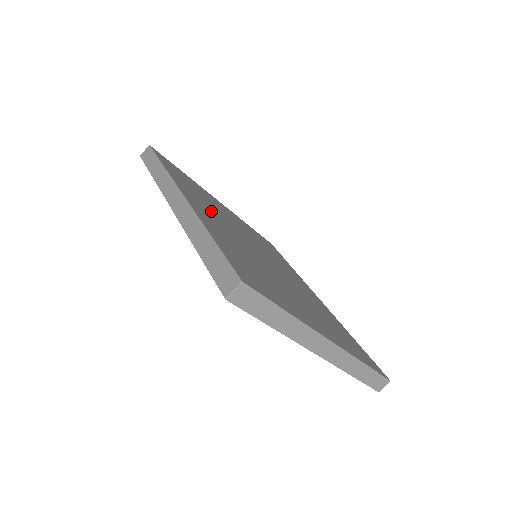
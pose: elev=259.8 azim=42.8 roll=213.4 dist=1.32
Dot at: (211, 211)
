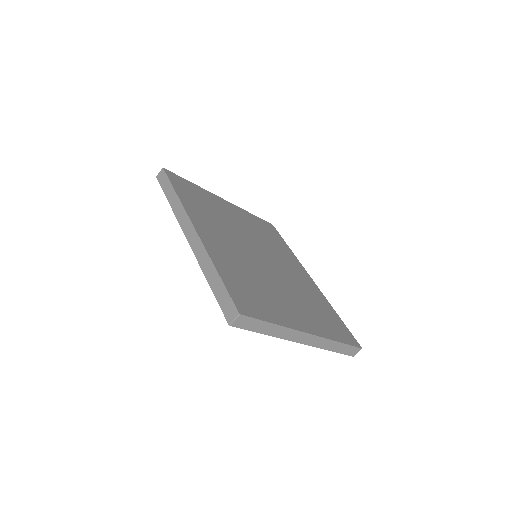
Dot at: (217, 228)
